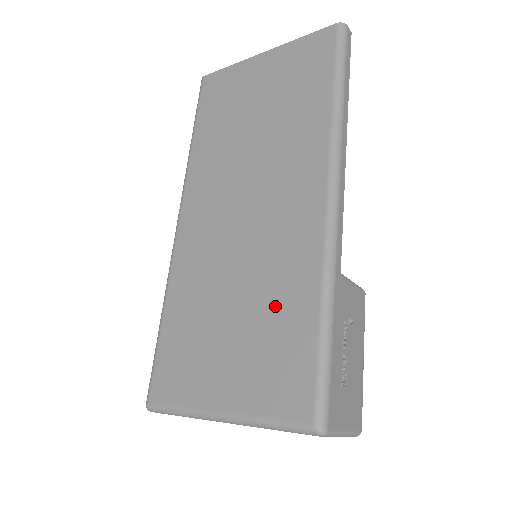
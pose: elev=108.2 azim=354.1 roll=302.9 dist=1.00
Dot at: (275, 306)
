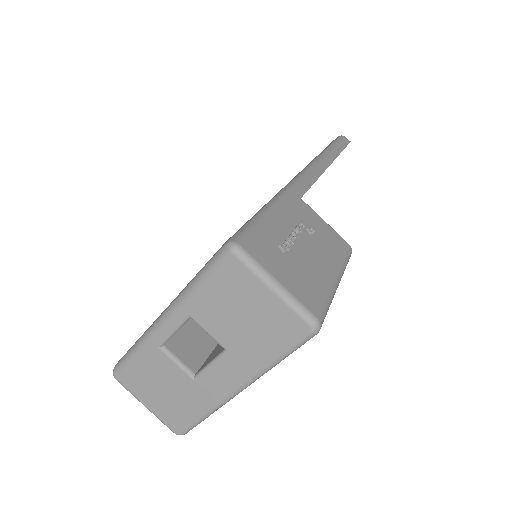
Dot at: occluded
